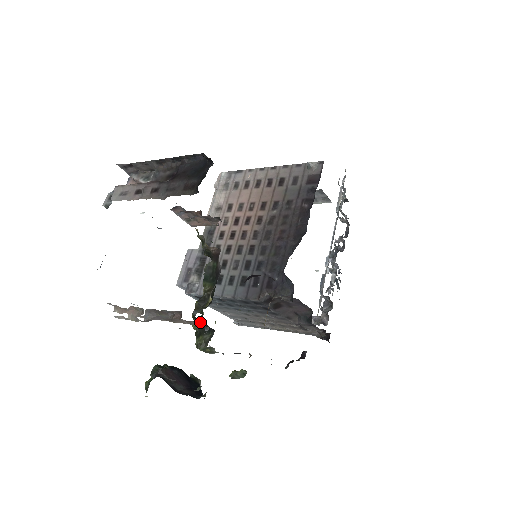
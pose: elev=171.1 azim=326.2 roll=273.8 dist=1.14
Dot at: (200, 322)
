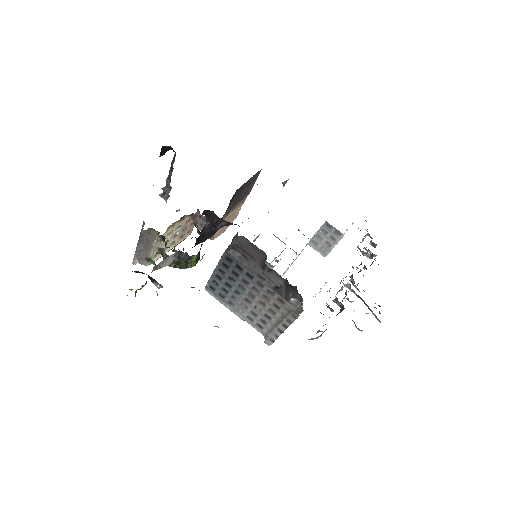
Dot at: (166, 244)
